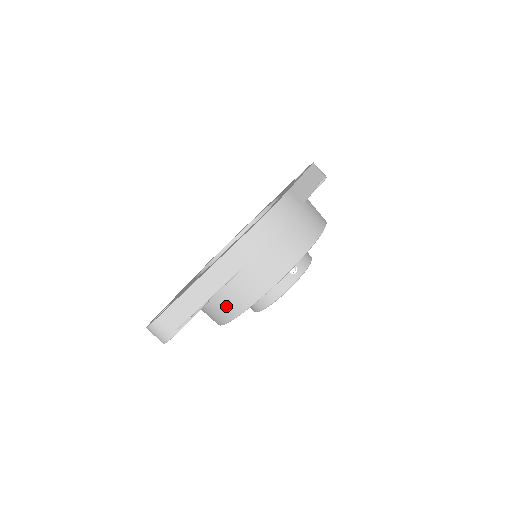
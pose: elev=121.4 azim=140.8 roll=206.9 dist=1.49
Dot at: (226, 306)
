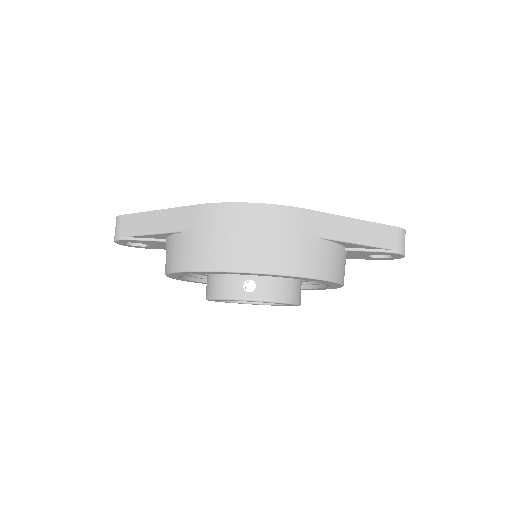
Dot at: (167, 256)
